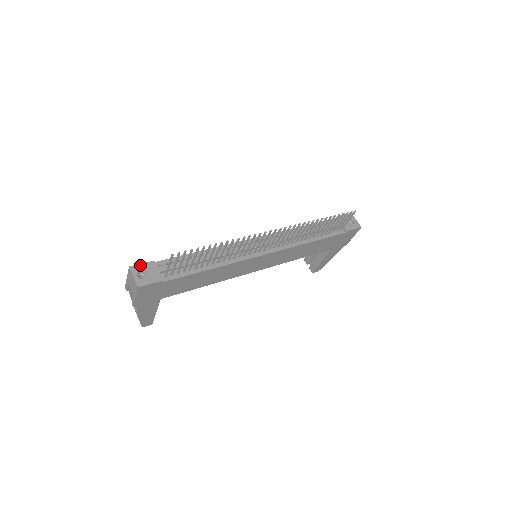
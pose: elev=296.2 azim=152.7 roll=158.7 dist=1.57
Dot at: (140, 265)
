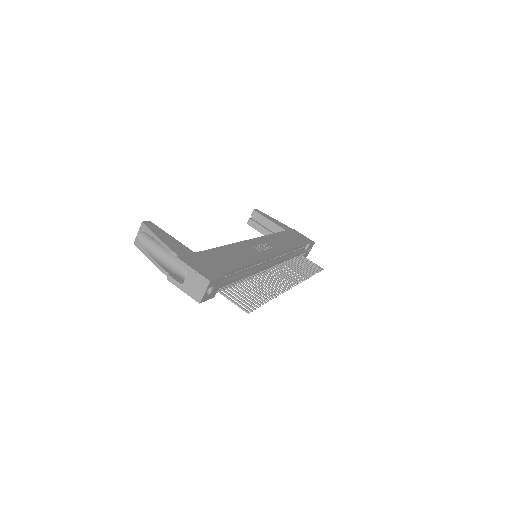
Dot at: (216, 281)
